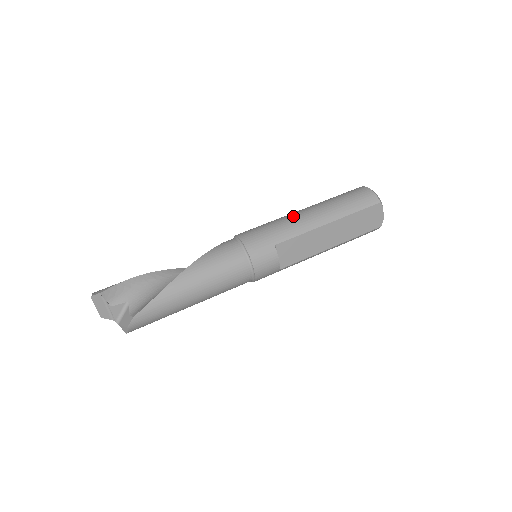
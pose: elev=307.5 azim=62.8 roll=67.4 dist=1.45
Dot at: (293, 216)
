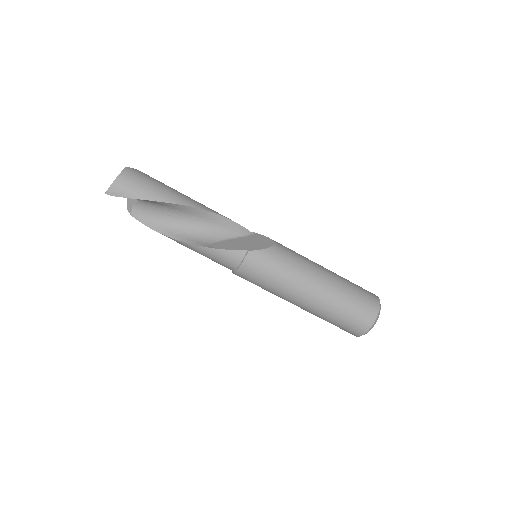
Dot at: (293, 292)
